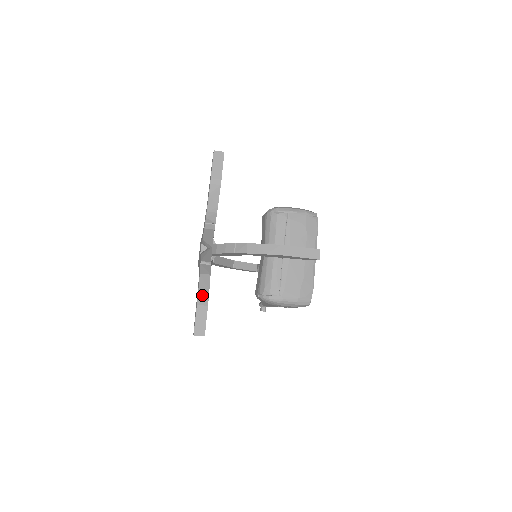
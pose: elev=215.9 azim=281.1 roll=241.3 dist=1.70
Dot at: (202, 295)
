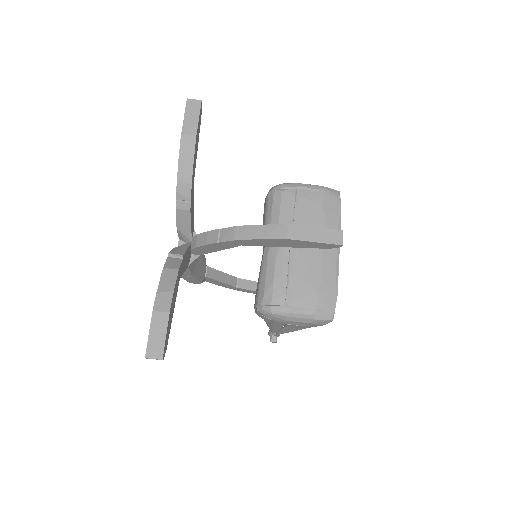
Dot at: (162, 297)
